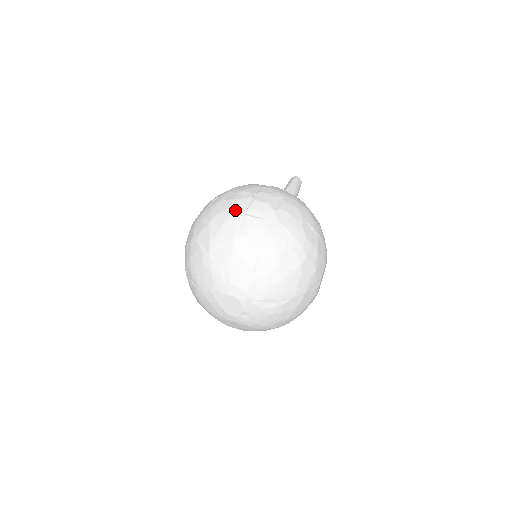
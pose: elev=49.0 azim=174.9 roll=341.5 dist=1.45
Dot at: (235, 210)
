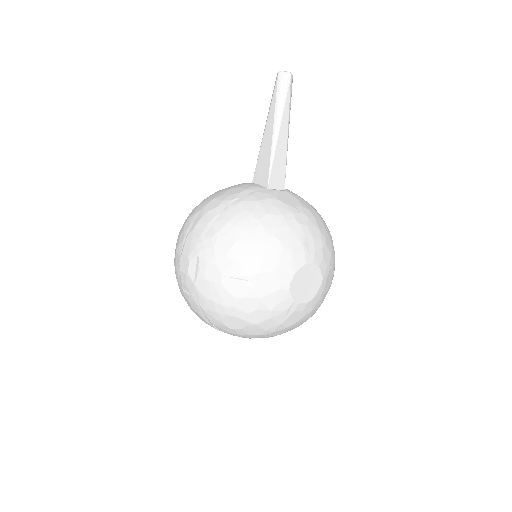
Dot at: occluded
